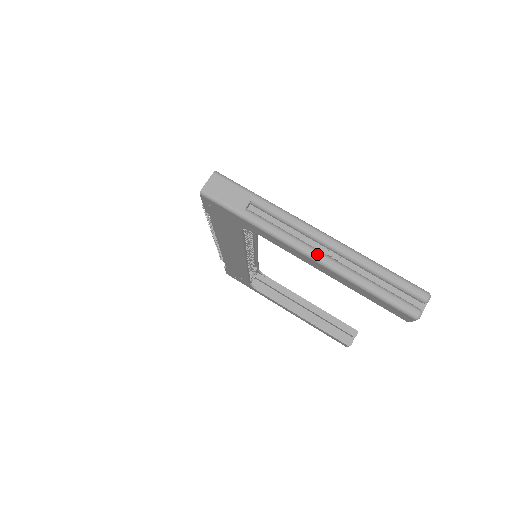
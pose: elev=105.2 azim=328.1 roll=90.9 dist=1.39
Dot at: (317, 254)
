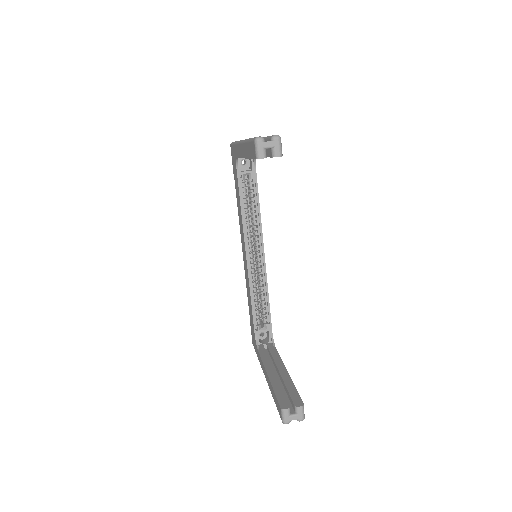
Dot at: occluded
